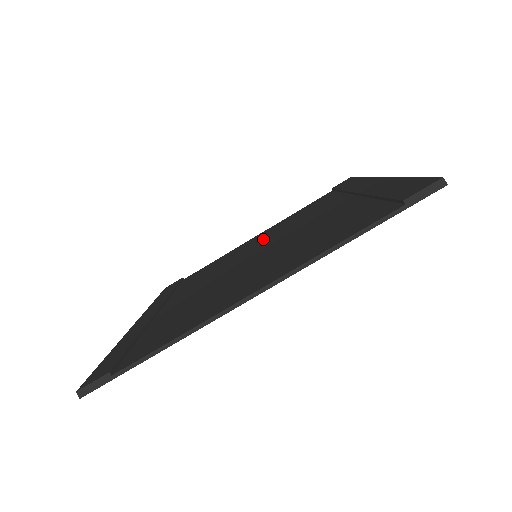
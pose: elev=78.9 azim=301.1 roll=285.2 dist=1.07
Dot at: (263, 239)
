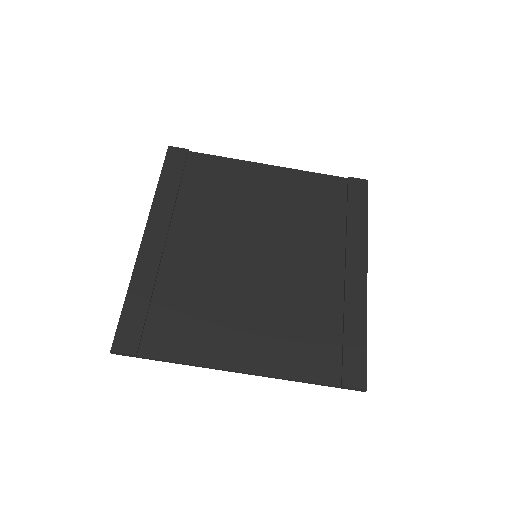
Dot at: (270, 207)
